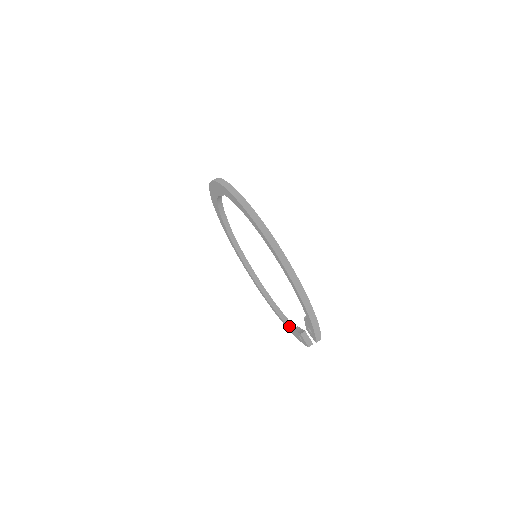
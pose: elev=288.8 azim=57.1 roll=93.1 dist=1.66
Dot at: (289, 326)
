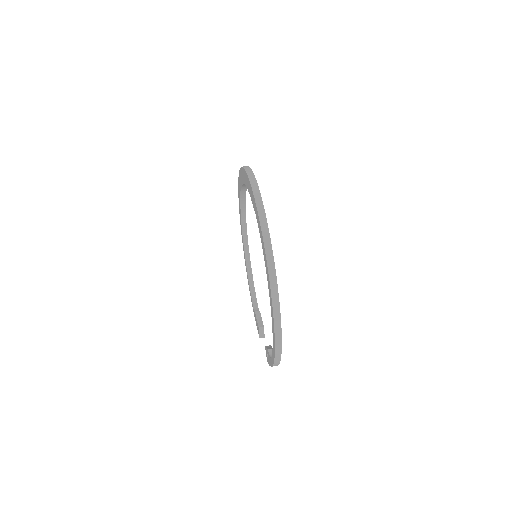
Dot at: (253, 299)
